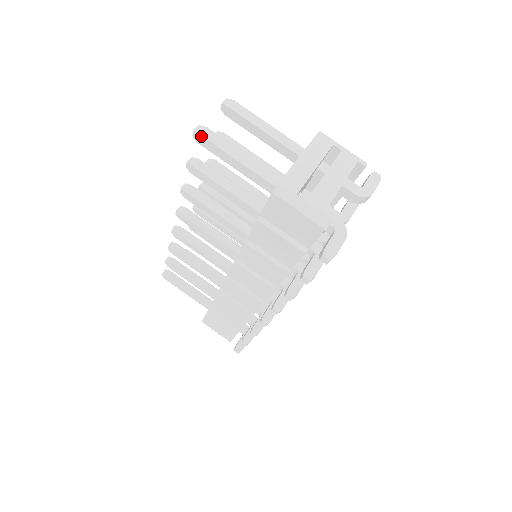
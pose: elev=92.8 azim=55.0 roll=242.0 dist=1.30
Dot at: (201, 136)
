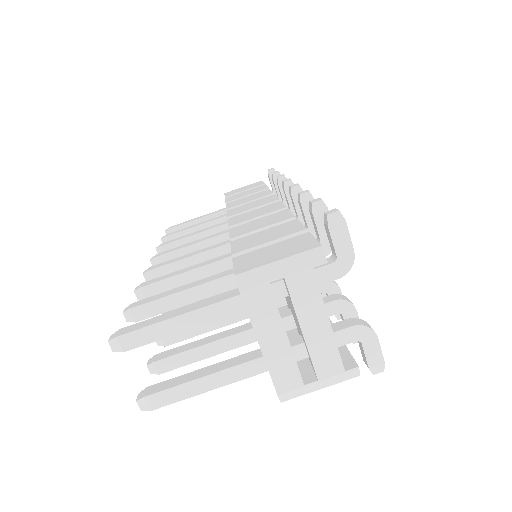
Dot at: (154, 409)
